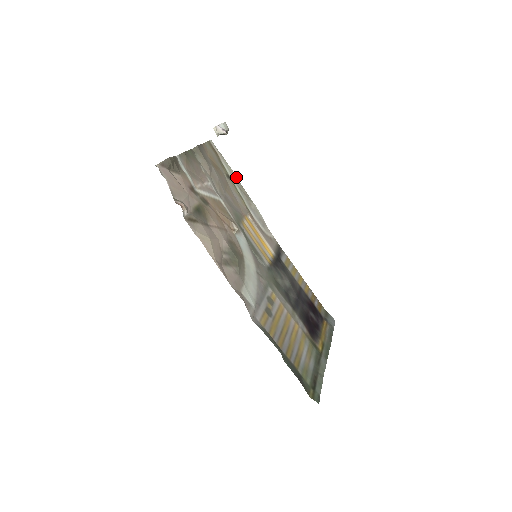
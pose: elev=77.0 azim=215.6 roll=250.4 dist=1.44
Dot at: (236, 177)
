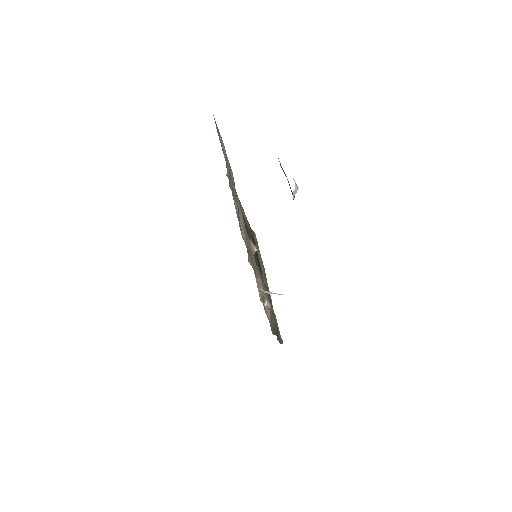
Dot at: (225, 150)
